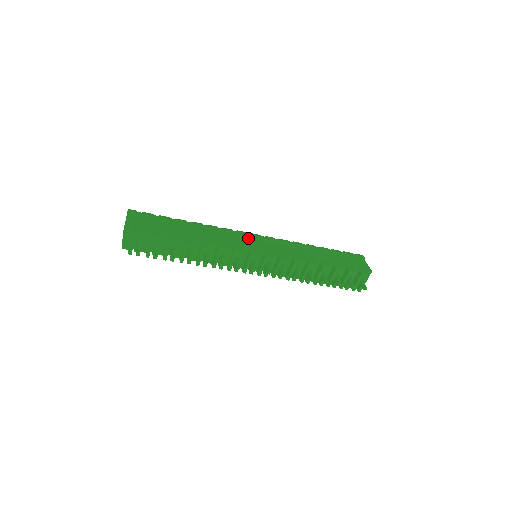
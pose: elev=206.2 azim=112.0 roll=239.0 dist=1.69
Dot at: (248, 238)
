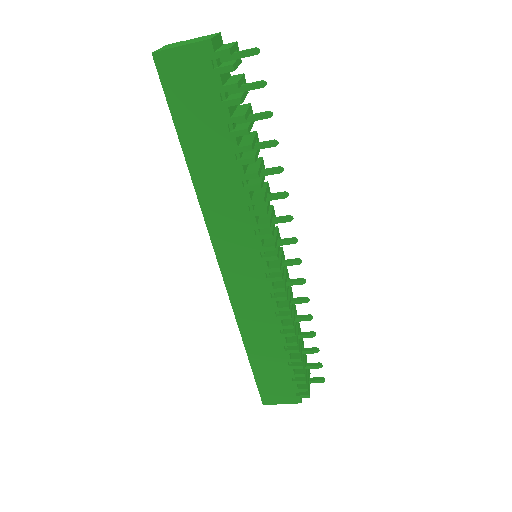
Dot at: occluded
